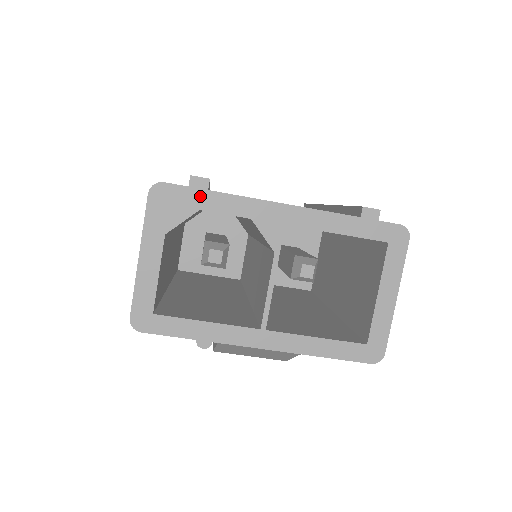
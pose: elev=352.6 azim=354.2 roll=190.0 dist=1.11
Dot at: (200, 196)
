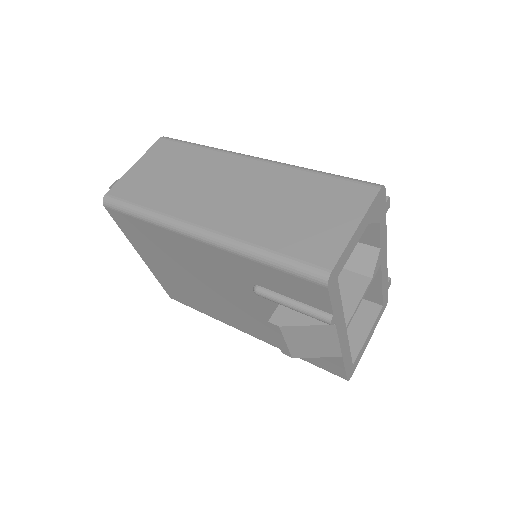
Dot at: (384, 214)
